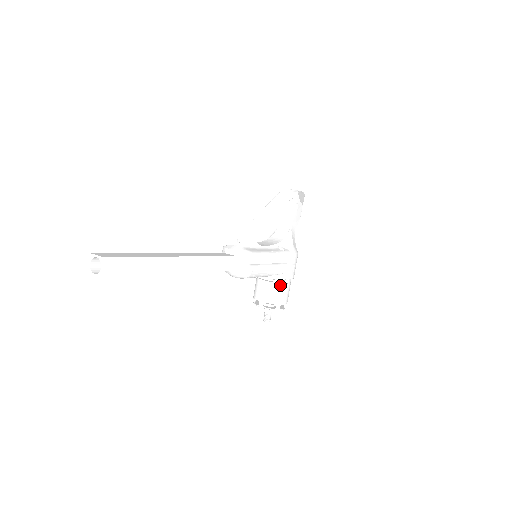
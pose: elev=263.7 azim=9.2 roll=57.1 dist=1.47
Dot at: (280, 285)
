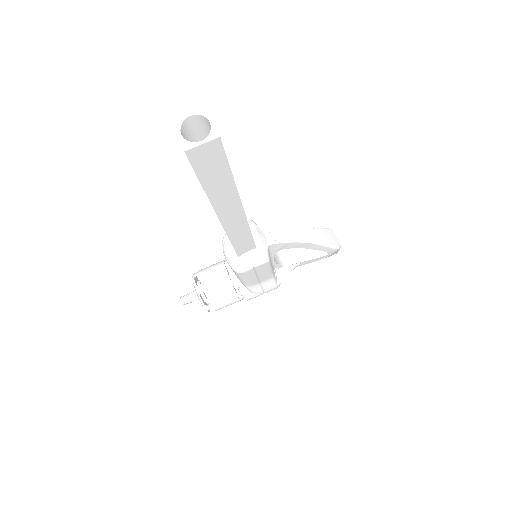
Dot at: (235, 295)
